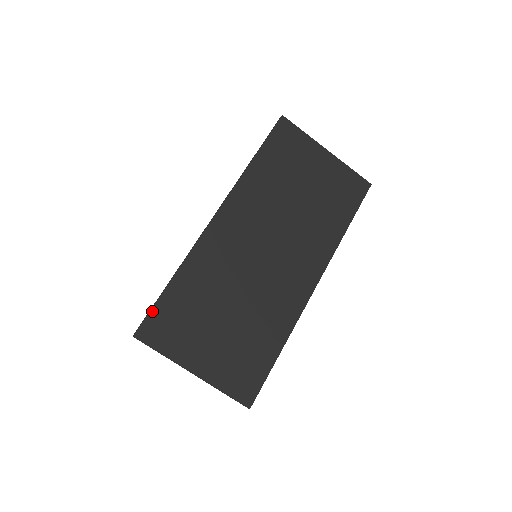
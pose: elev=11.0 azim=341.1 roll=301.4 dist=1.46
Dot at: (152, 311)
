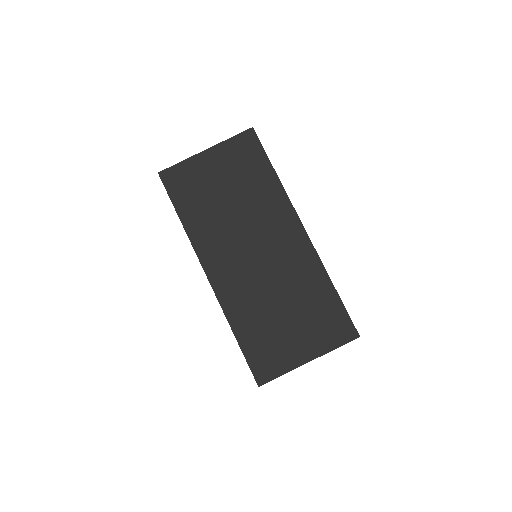
Dot at: (249, 364)
